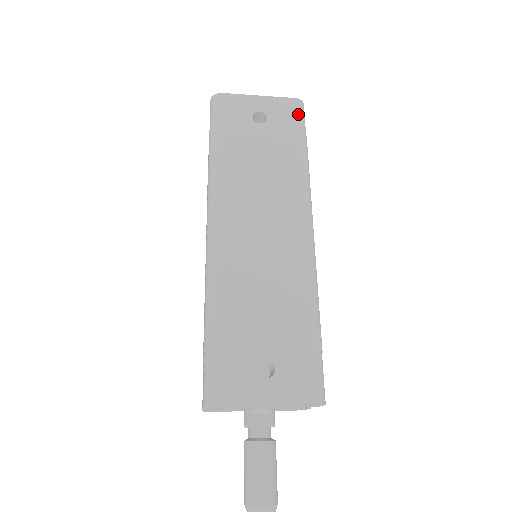
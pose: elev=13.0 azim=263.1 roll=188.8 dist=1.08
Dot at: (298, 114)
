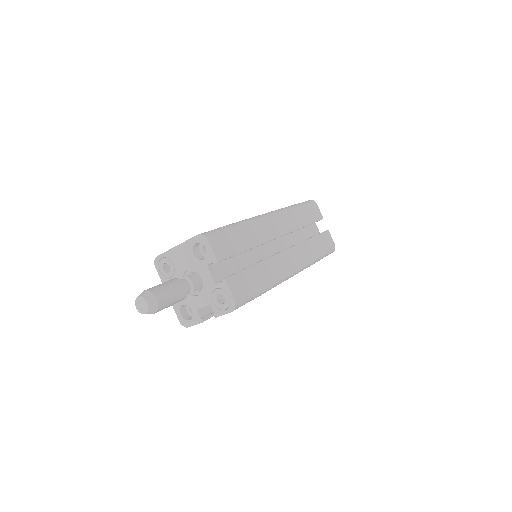
Dot at: occluded
